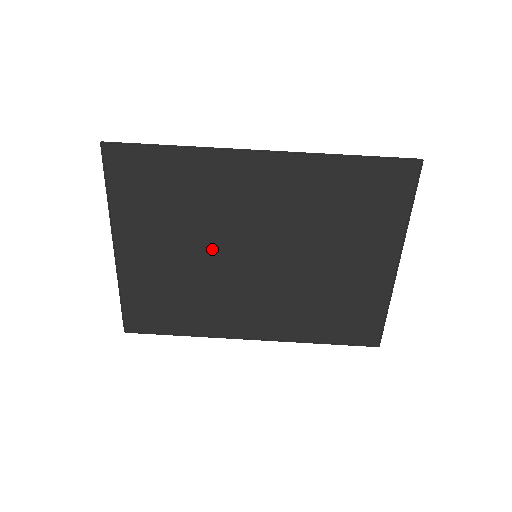
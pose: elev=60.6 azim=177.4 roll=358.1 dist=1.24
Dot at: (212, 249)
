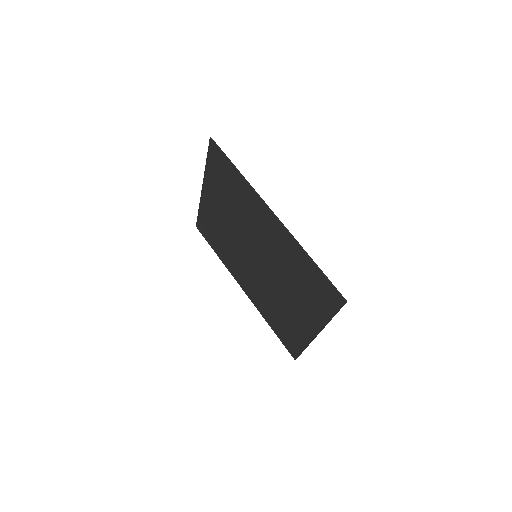
Dot at: (239, 232)
